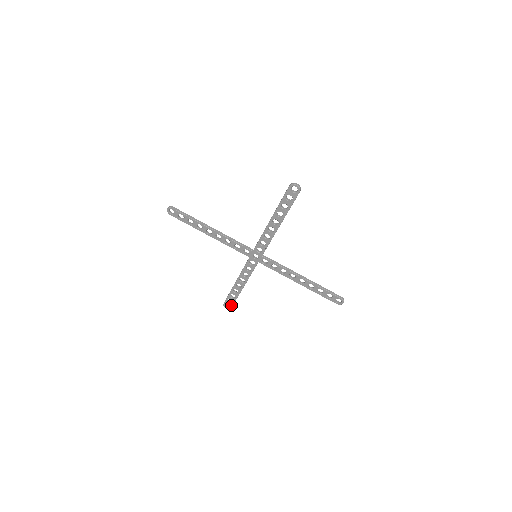
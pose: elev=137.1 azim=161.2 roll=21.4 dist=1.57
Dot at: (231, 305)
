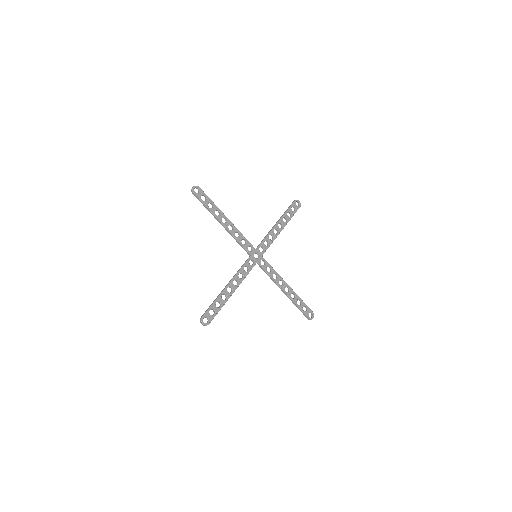
Dot at: (211, 319)
